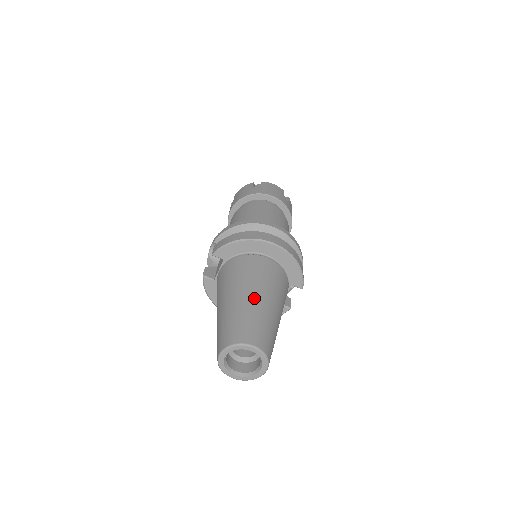
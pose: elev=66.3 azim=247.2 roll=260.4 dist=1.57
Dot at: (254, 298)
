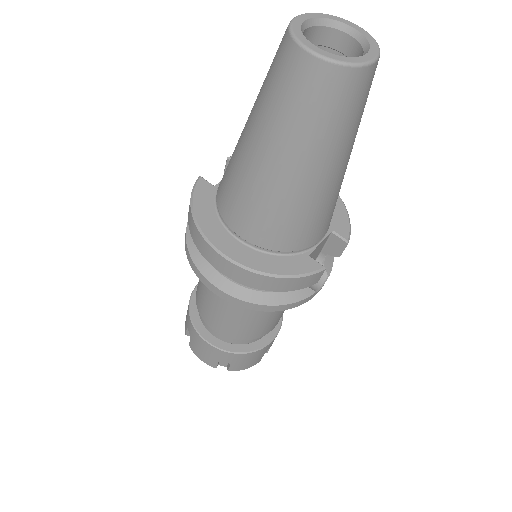
Dot at: occluded
